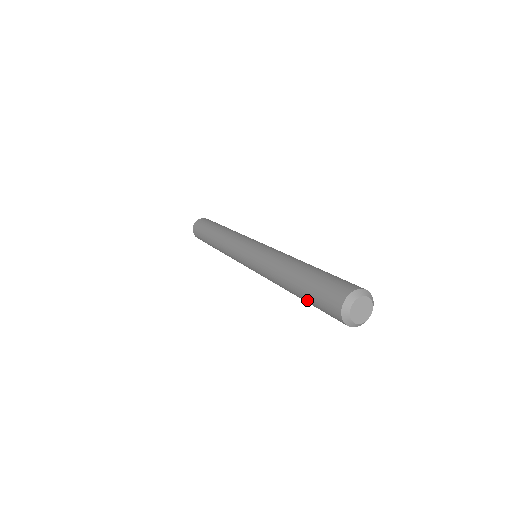
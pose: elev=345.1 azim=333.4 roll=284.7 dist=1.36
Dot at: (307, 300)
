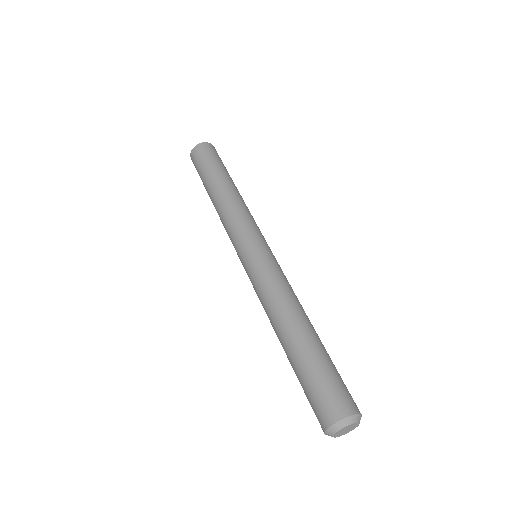
Dot at: occluded
